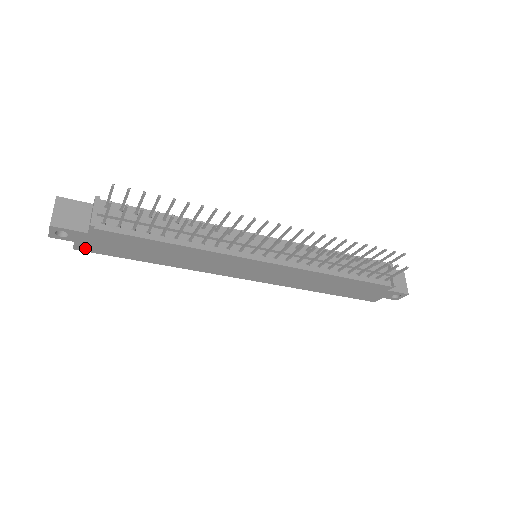
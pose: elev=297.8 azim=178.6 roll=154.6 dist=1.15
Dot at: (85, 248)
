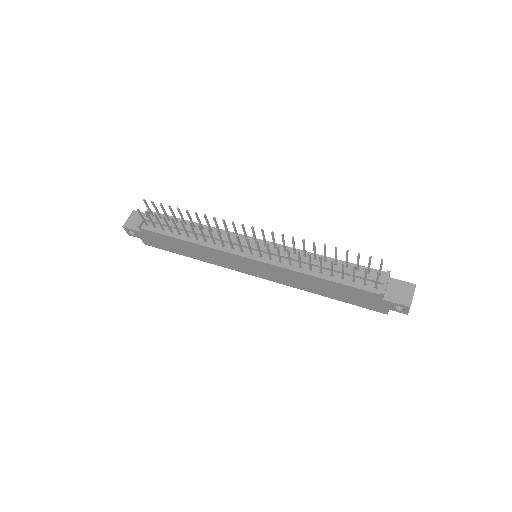
Dot at: (149, 243)
